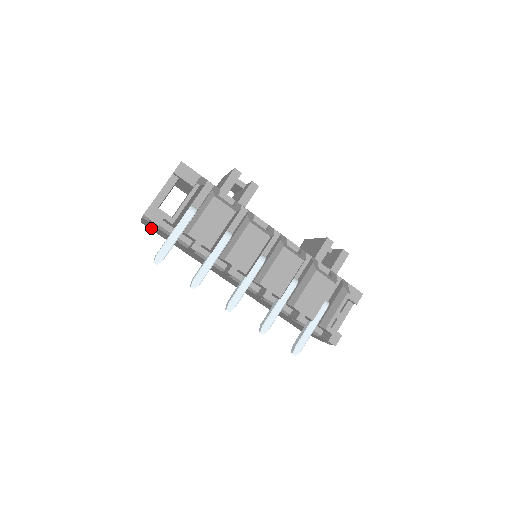
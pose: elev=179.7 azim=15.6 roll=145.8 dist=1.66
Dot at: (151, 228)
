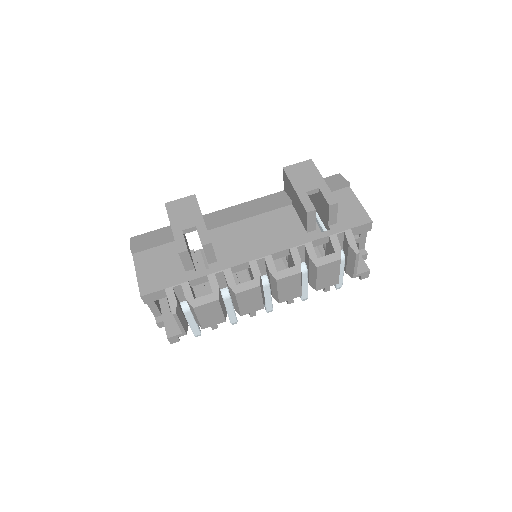
Dot at: occluded
